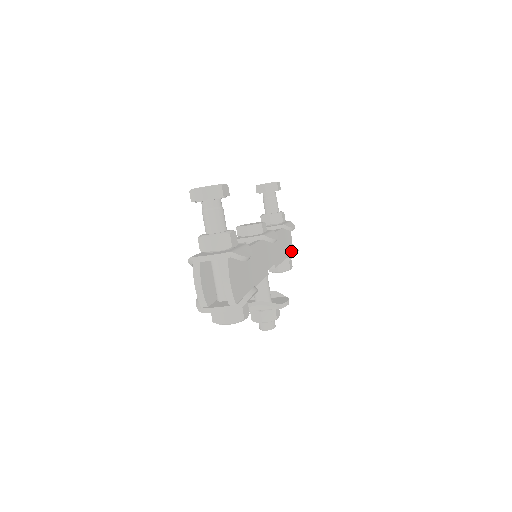
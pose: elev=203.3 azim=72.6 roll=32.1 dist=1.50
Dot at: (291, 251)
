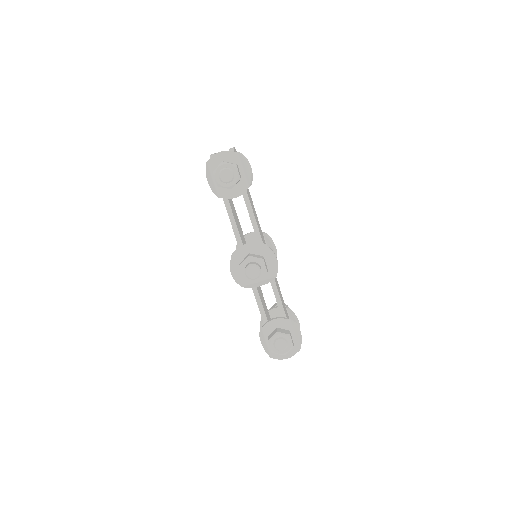
Dot at: occluded
